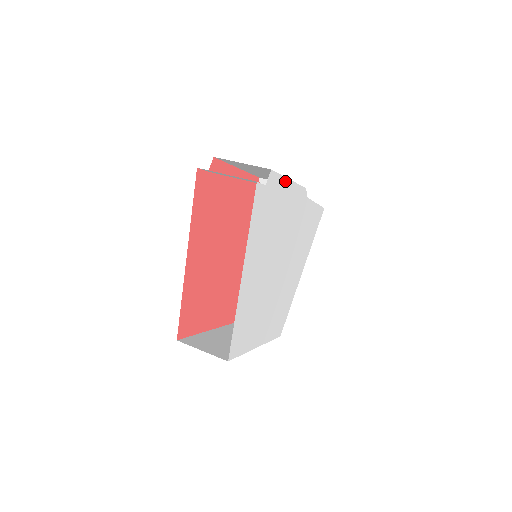
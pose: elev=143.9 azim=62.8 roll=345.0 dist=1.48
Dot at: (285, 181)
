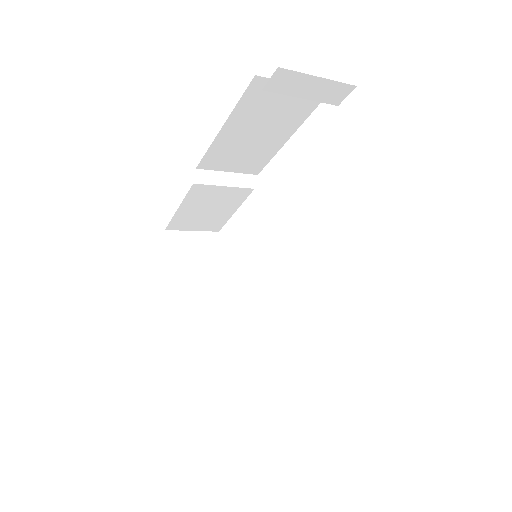
Dot at: occluded
